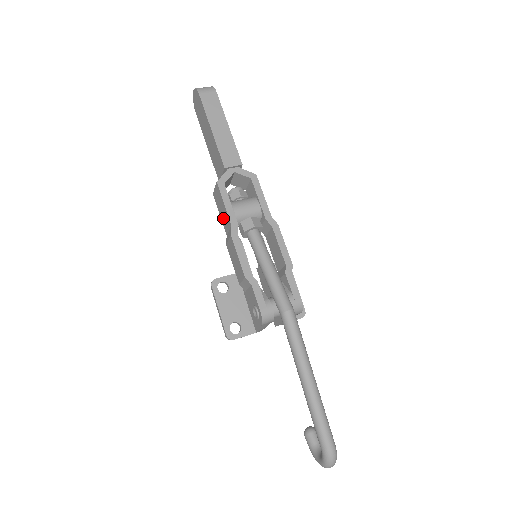
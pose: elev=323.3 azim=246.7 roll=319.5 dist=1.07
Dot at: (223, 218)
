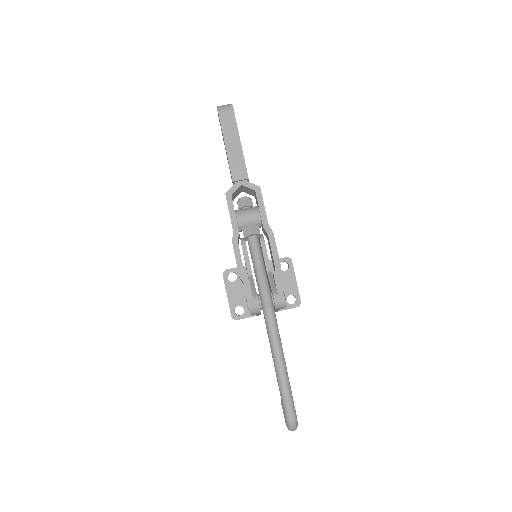
Dot at: occluded
